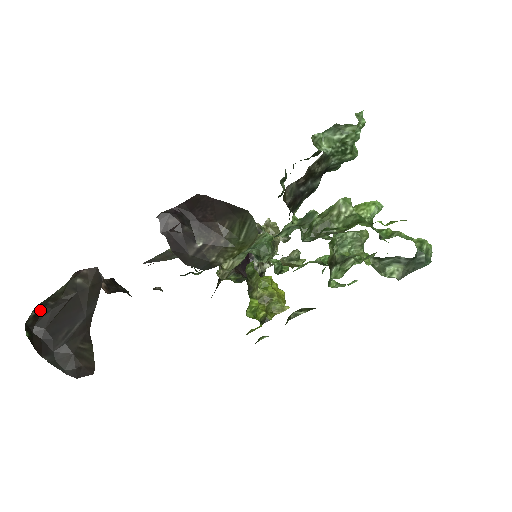
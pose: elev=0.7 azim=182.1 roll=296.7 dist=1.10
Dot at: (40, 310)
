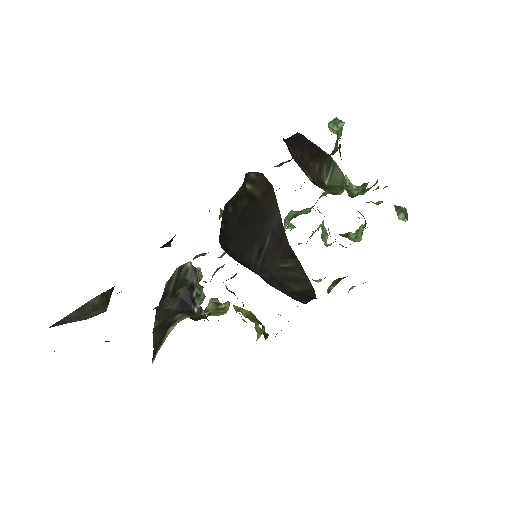
Dot at: (223, 216)
